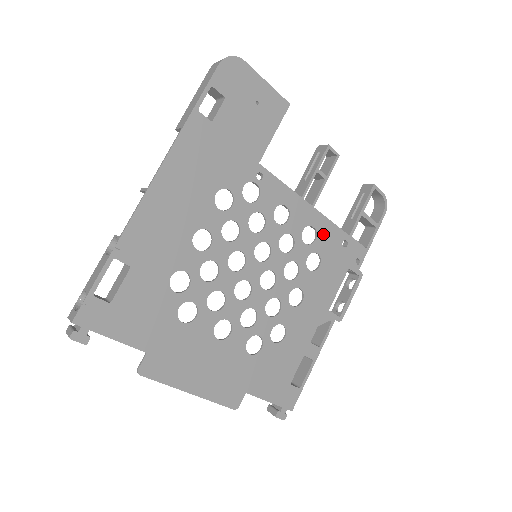
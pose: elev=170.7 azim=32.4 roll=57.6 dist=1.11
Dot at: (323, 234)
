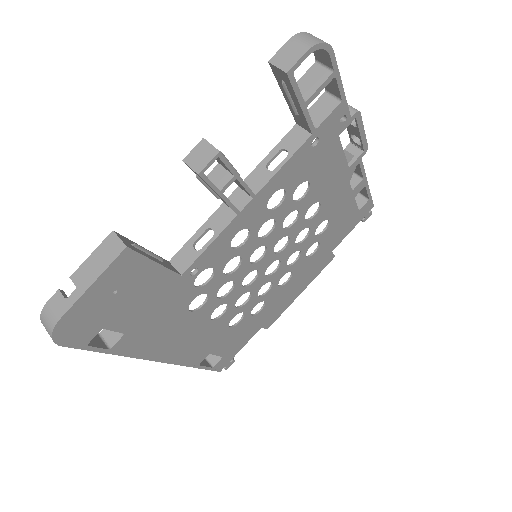
Dot at: (287, 179)
